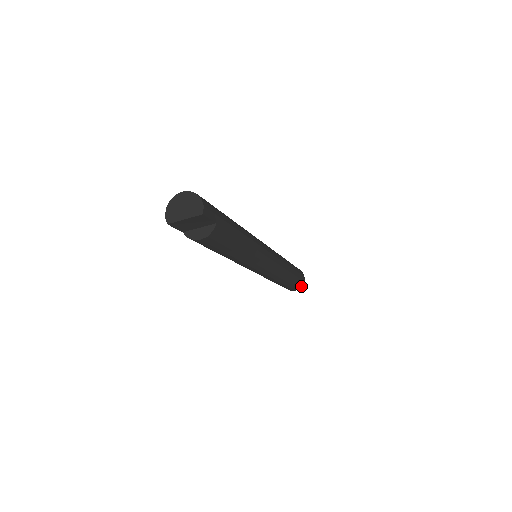
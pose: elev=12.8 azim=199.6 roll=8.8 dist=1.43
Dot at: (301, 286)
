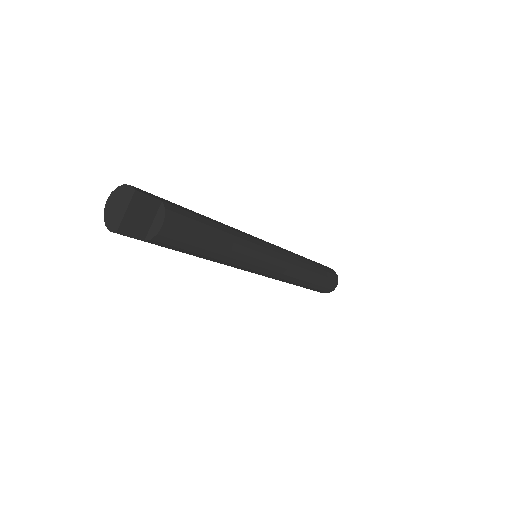
Dot at: (336, 277)
